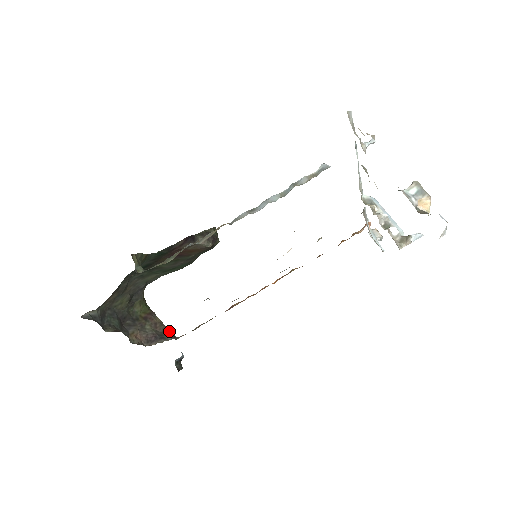
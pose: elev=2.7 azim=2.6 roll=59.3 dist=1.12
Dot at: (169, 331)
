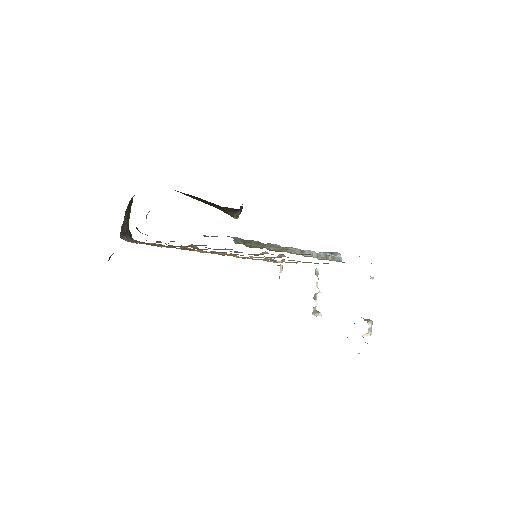
Dot at: occluded
